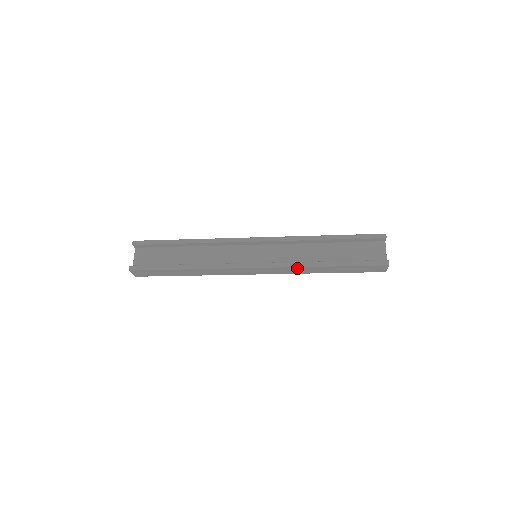
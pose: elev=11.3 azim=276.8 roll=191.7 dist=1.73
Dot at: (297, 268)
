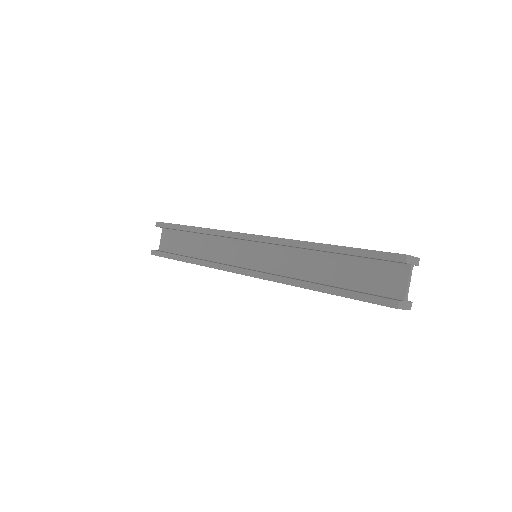
Dot at: (288, 284)
